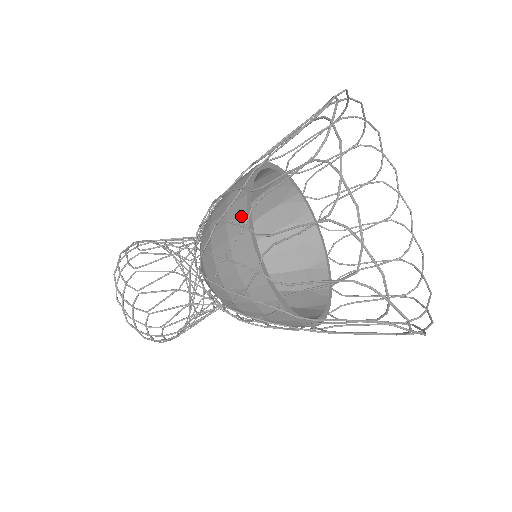
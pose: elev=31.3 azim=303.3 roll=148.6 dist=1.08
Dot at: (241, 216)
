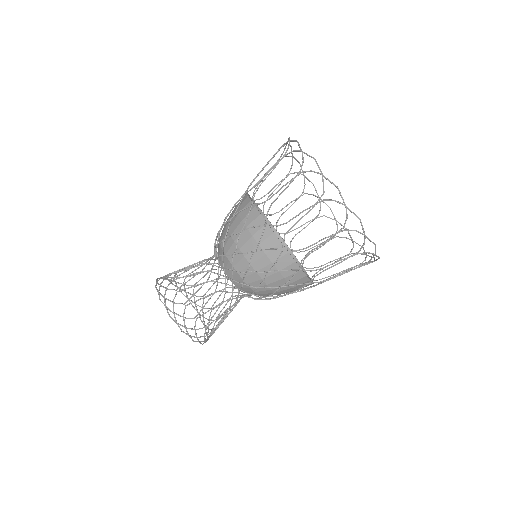
Dot at: (248, 204)
